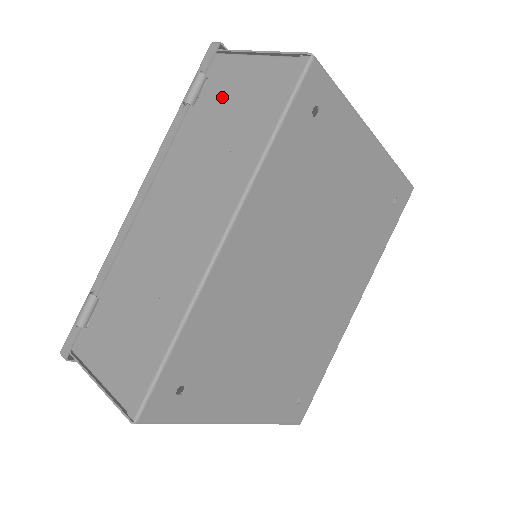
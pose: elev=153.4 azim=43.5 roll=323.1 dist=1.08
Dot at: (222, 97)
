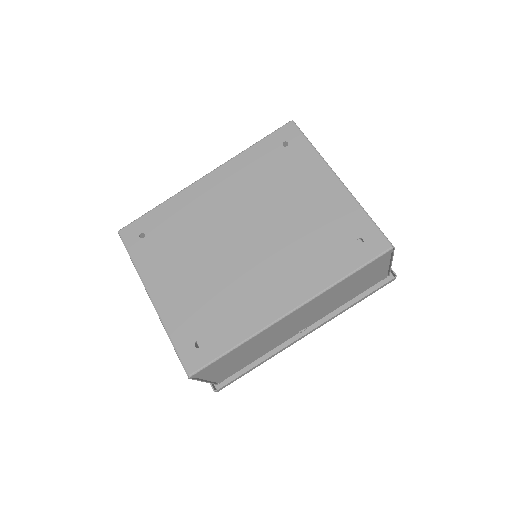
Dot at: occluded
